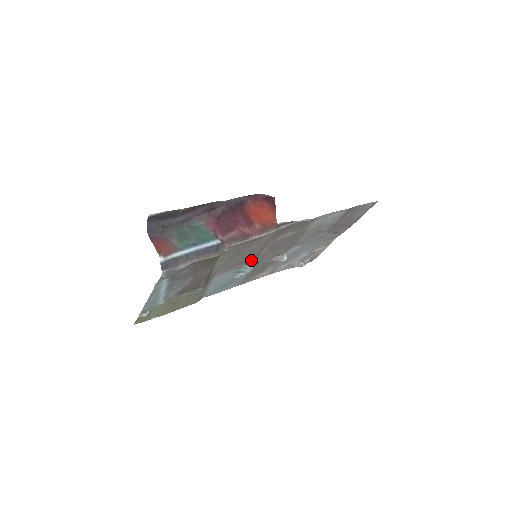
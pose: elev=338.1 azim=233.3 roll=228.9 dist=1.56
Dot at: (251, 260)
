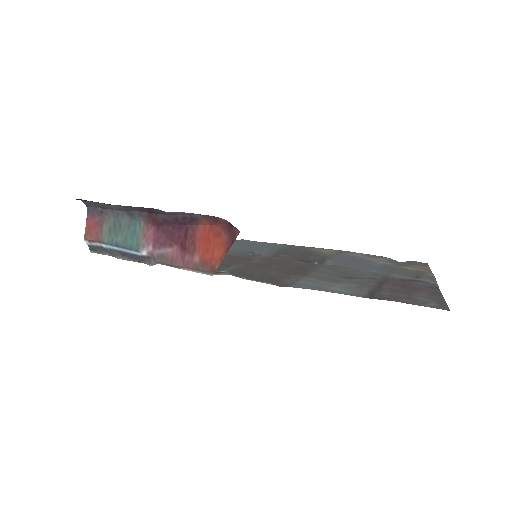
Dot at: (248, 257)
